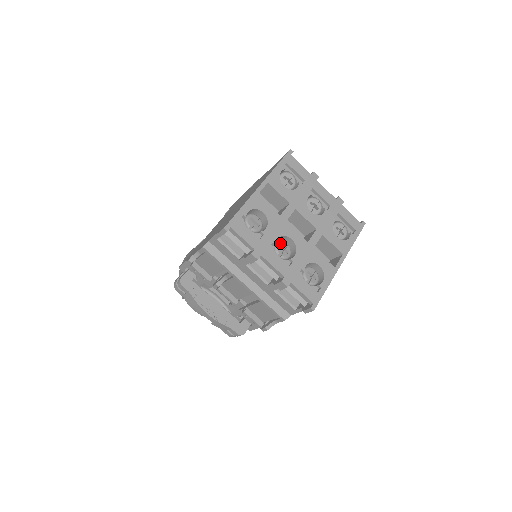
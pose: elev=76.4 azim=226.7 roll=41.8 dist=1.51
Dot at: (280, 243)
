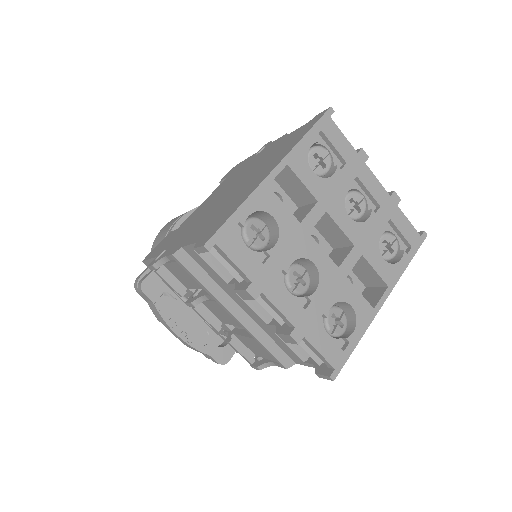
Dot at: (295, 268)
